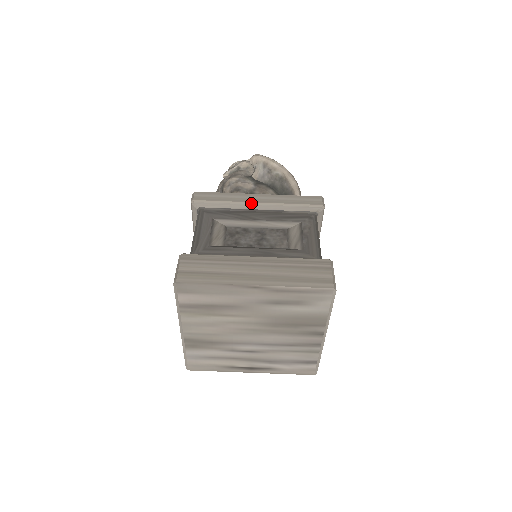
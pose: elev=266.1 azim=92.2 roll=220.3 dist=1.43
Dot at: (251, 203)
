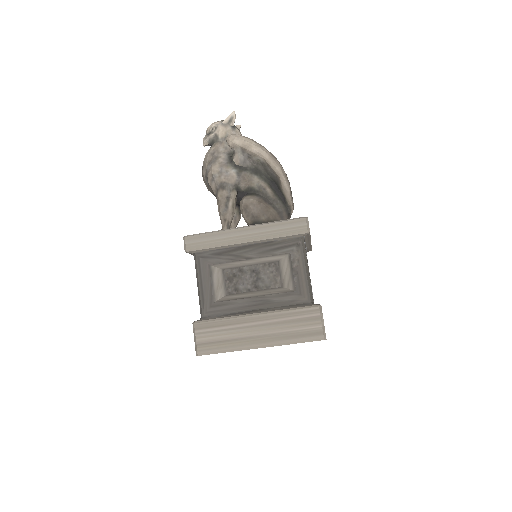
Dot at: (240, 243)
